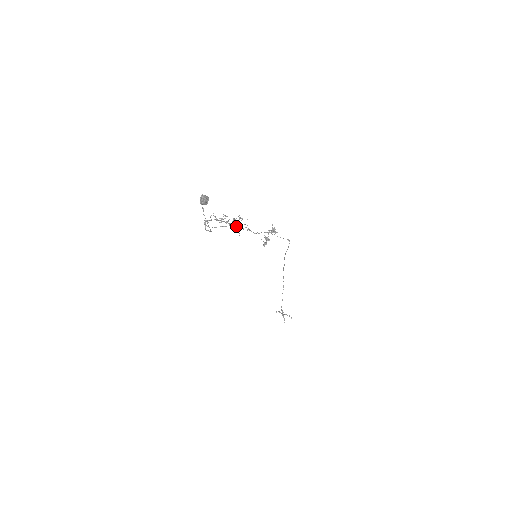
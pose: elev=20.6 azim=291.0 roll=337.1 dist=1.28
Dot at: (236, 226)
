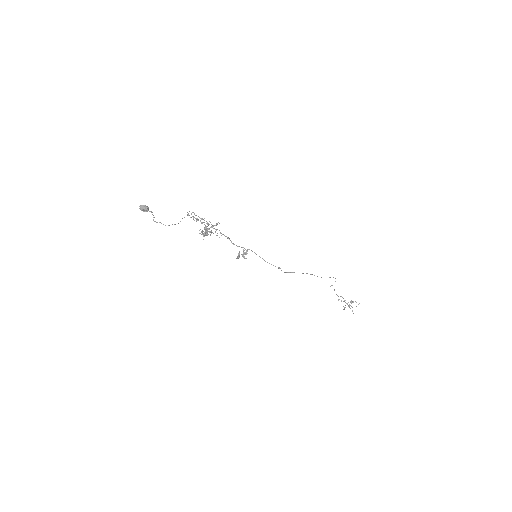
Dot at: (199, 233)
